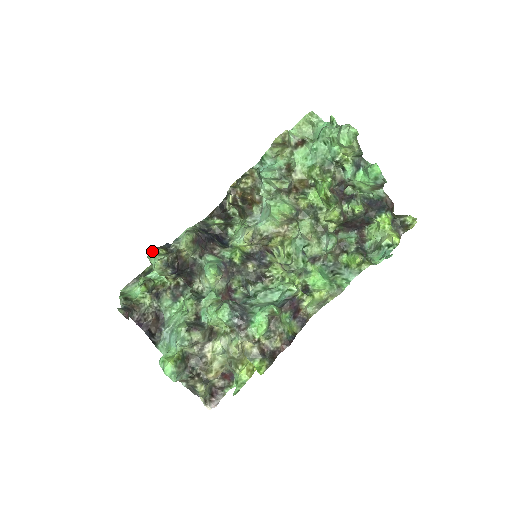
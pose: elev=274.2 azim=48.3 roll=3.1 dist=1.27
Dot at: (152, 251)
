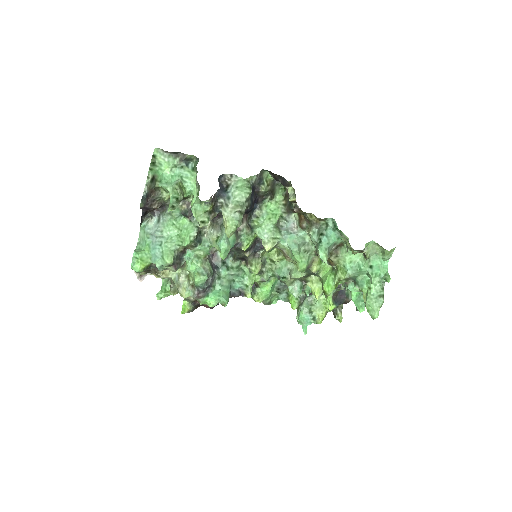
Dot at: (204, 202)
